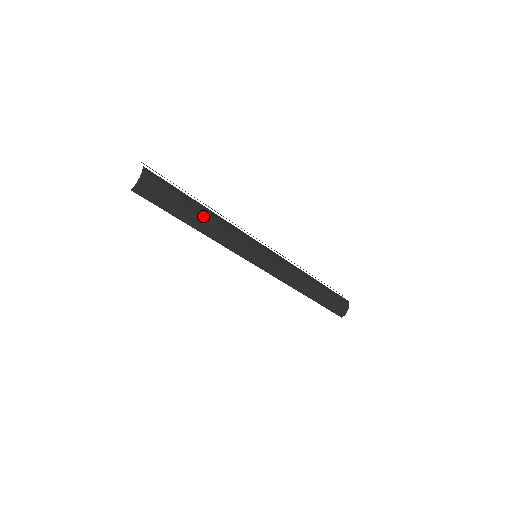
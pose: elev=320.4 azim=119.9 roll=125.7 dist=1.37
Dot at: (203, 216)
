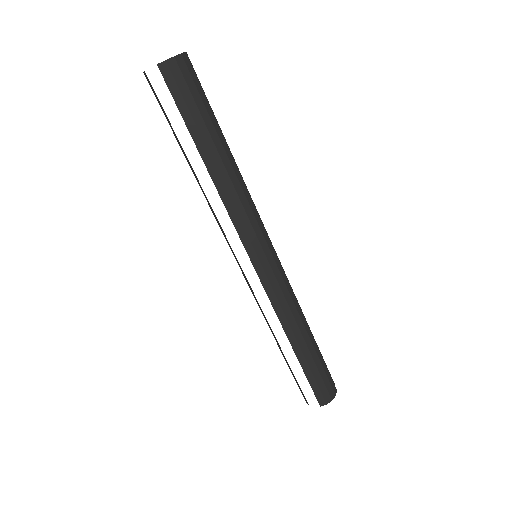
Dot at: (221, 154)
